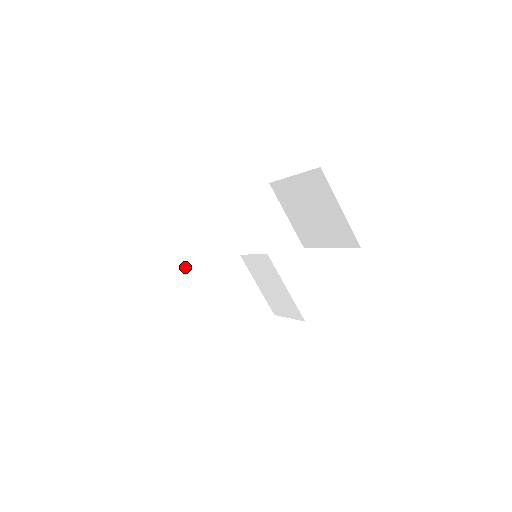
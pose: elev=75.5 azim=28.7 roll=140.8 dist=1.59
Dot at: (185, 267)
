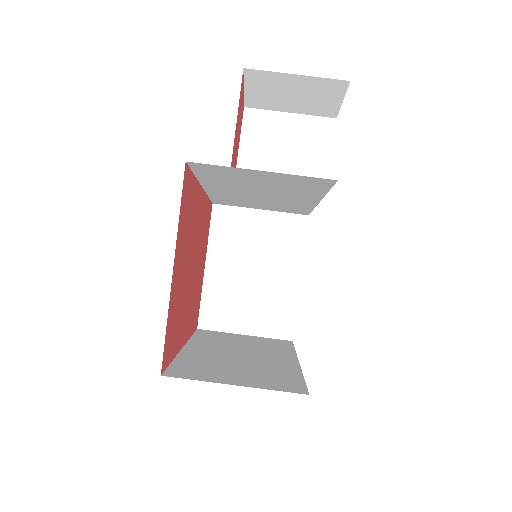
Dot at: (214, 377)
